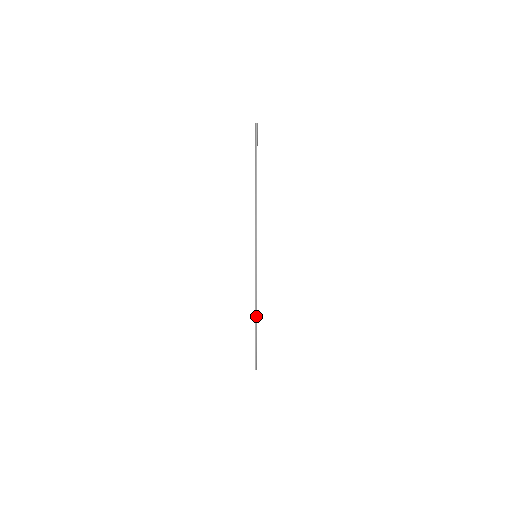
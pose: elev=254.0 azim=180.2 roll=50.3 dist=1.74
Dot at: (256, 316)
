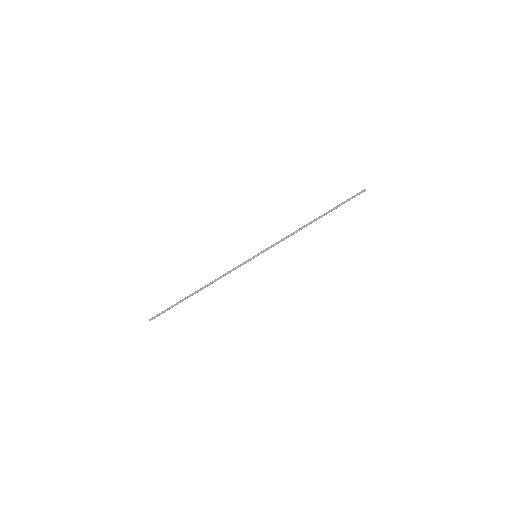
Dot at: occluded
